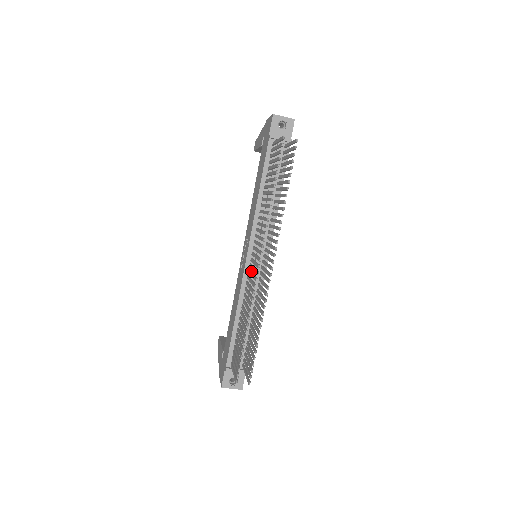
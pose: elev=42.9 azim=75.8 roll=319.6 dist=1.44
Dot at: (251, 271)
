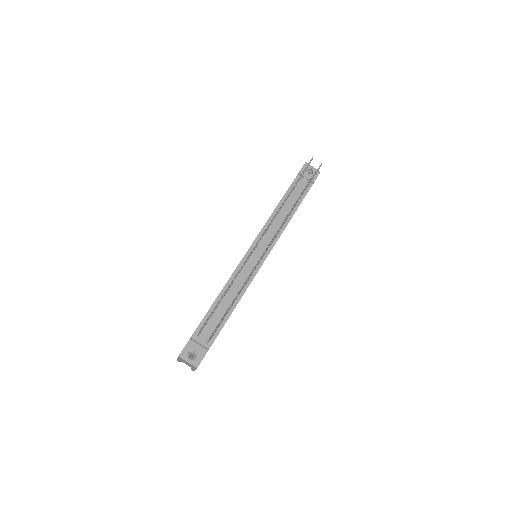
Dot at: occluded
